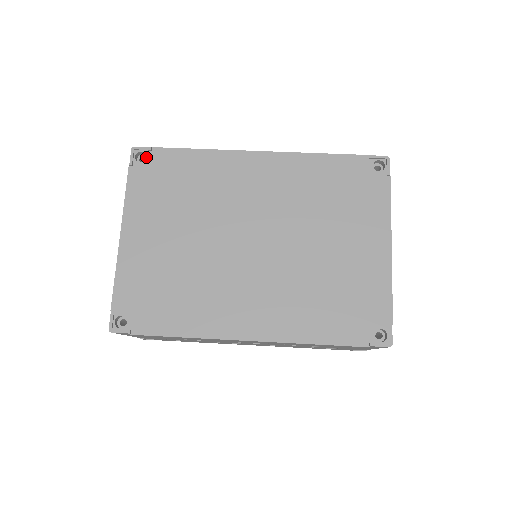
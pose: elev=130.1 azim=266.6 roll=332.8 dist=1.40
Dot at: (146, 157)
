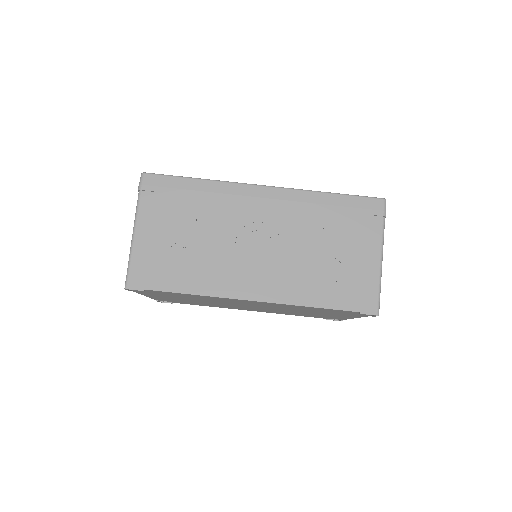
Dot at: occluded
